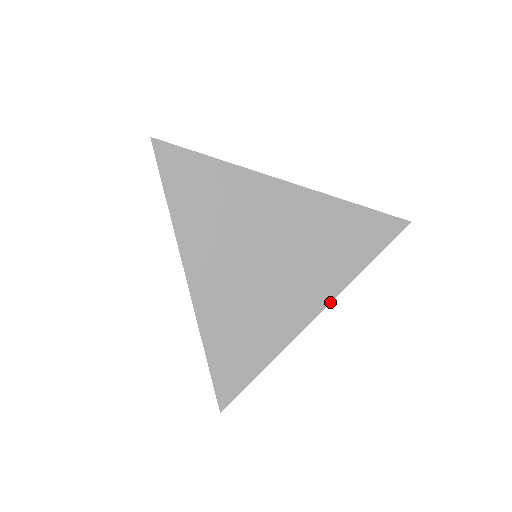
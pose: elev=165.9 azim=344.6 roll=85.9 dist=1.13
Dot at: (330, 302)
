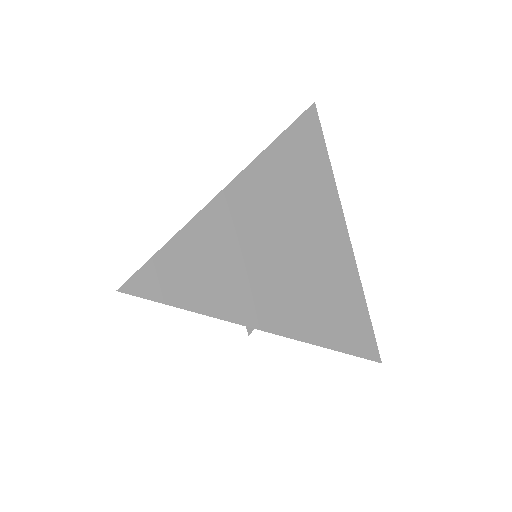
Dot at: (343, 216)
